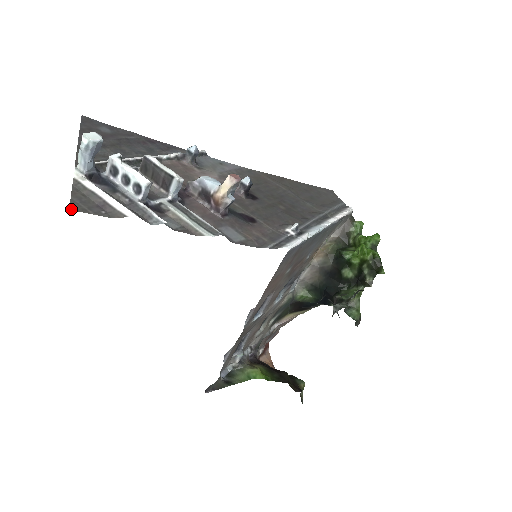
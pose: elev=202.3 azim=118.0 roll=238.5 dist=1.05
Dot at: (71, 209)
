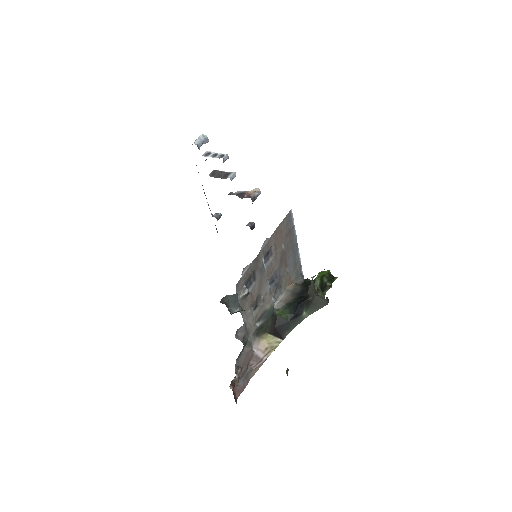
Dot at: occluded
